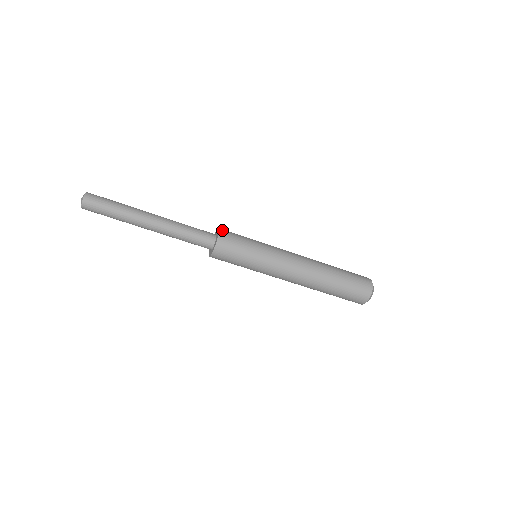
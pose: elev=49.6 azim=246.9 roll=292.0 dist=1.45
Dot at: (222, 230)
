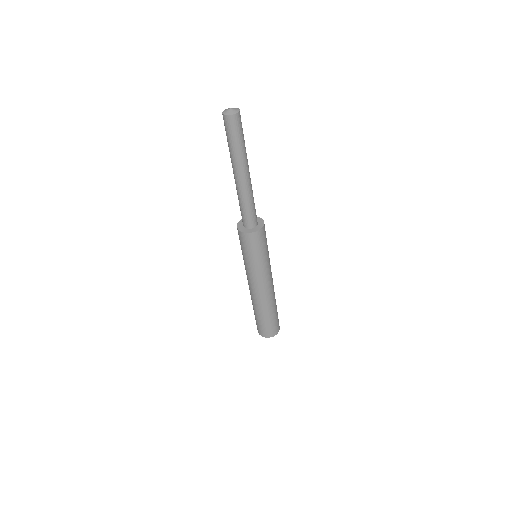
Dot at: occluded
